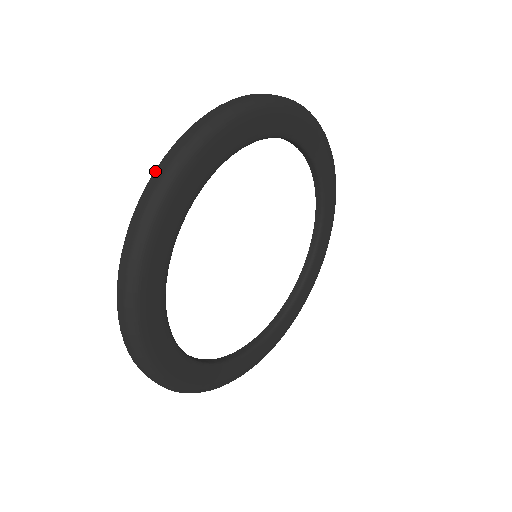
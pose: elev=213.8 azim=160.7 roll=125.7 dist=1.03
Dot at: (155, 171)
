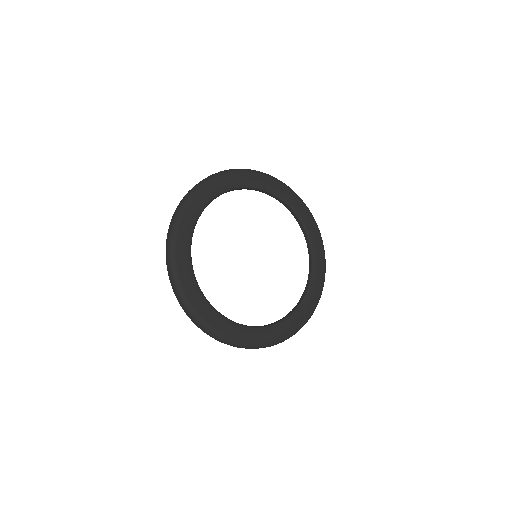
Dot at: (179, 203)
